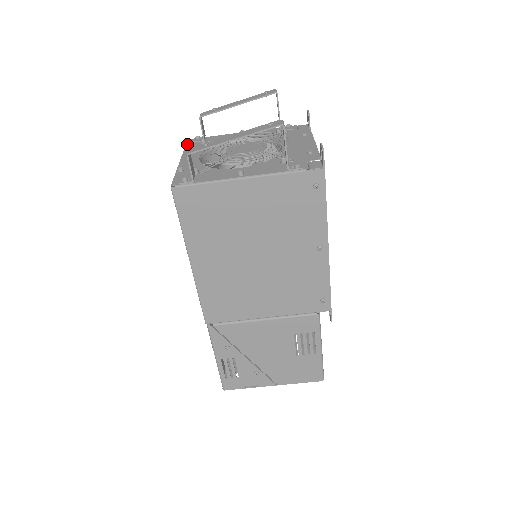
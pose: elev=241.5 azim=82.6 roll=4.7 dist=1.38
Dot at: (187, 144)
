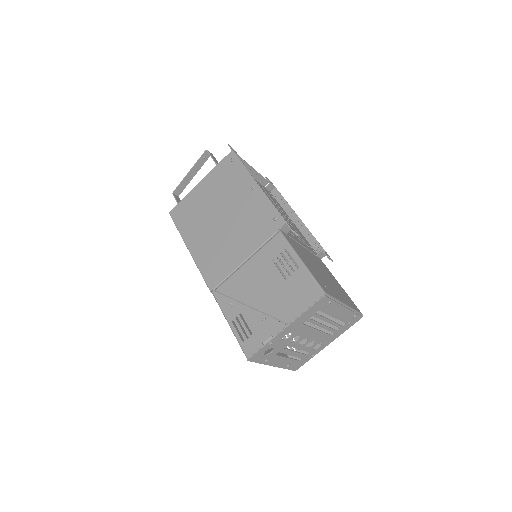
Dot at: occluded
